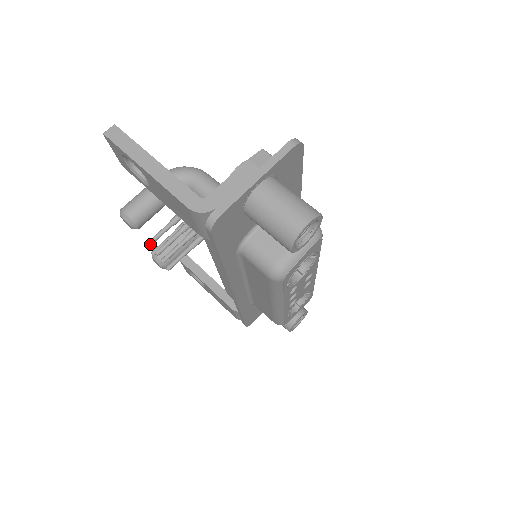
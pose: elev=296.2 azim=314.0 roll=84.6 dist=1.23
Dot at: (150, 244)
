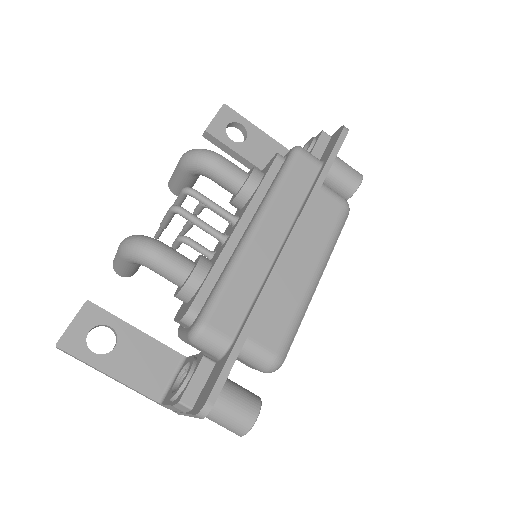
Dot at: (158, 238)
